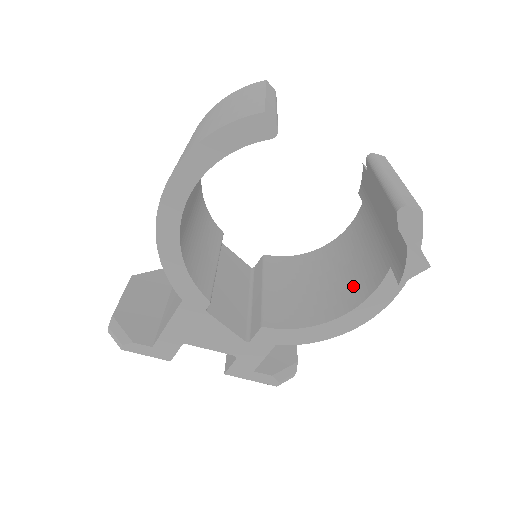
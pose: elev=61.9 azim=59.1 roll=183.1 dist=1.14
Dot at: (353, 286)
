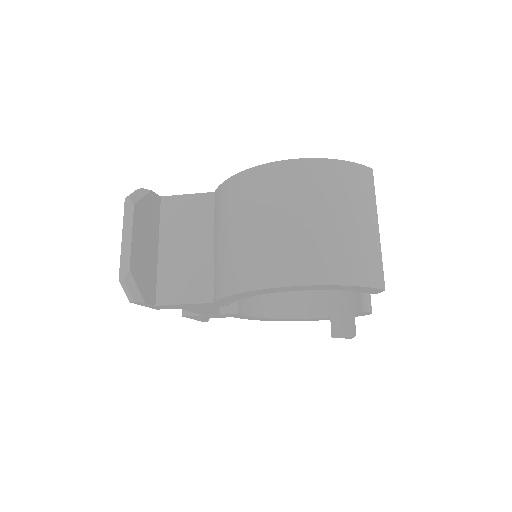
Dot at: (294, 297)
